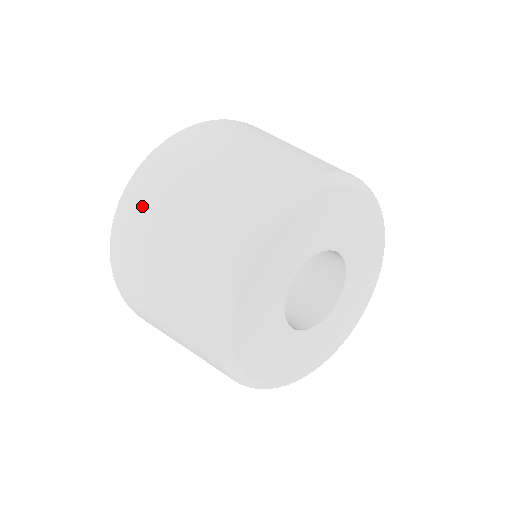
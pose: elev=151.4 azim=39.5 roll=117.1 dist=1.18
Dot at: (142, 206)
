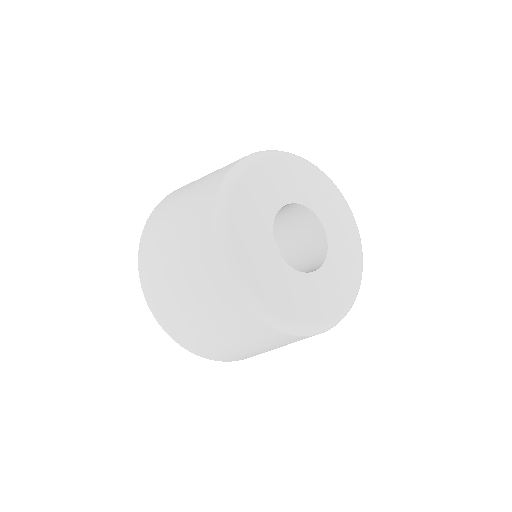
Dot at: (152, 262)
